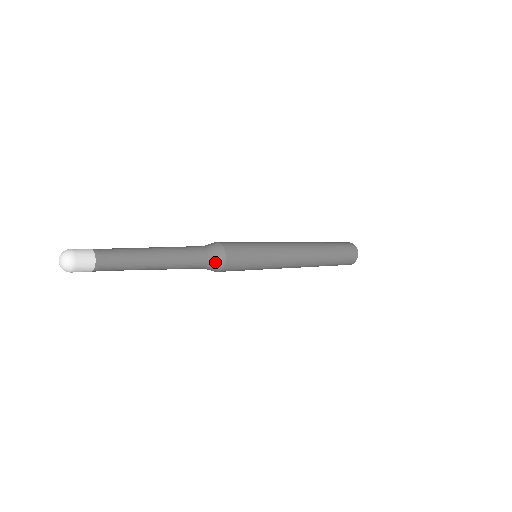
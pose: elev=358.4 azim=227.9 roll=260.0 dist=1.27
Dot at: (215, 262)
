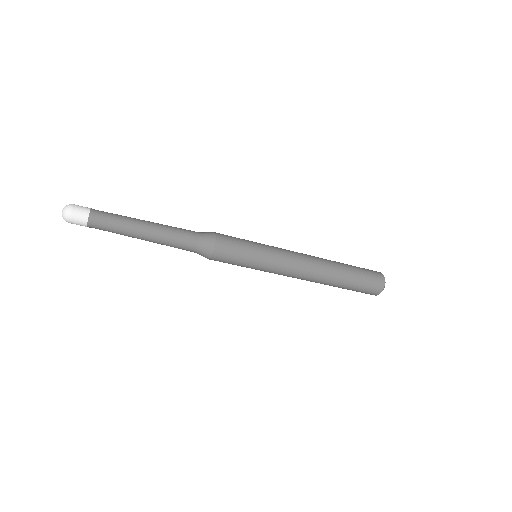
Dot at: (203, 249)
